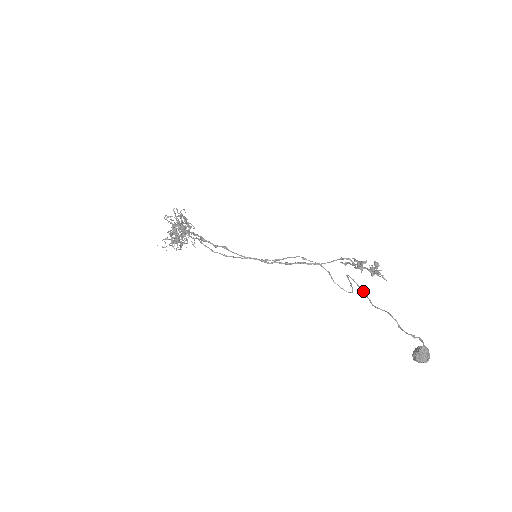
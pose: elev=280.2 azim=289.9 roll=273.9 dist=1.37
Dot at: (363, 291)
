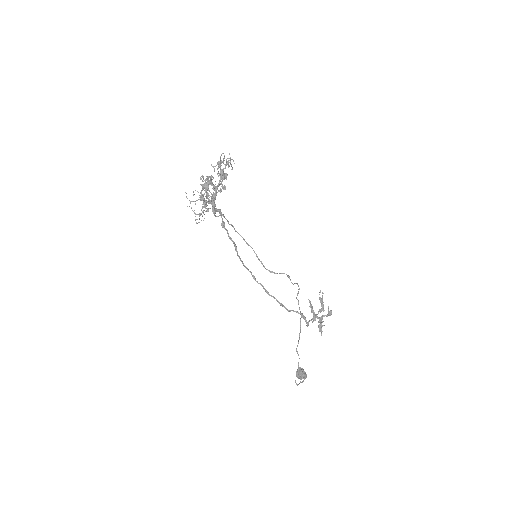
Dot at: (299, 337)
